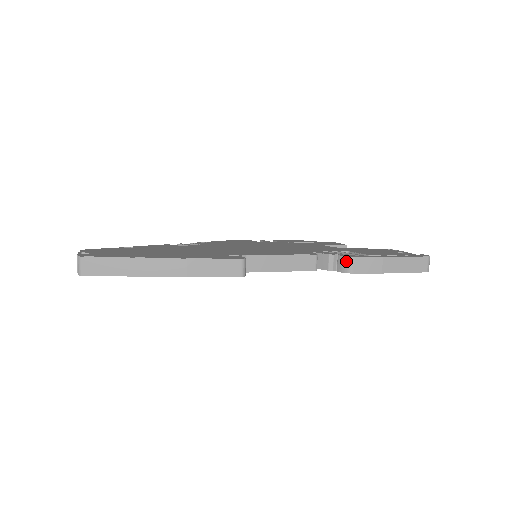
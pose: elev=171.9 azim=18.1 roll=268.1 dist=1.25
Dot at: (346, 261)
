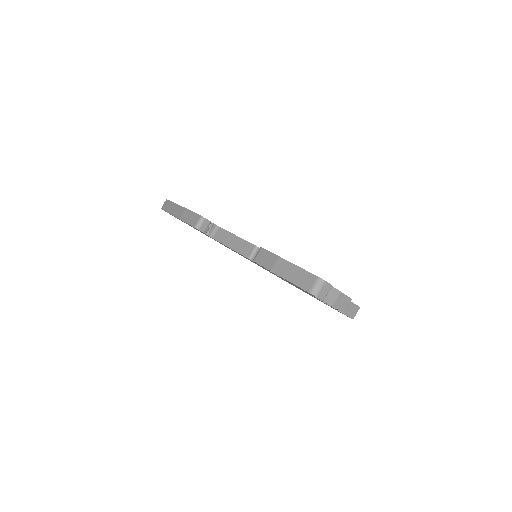
Dot at: (258, 251)
